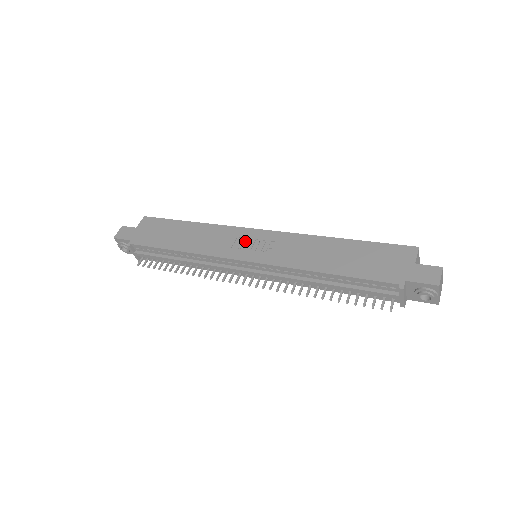
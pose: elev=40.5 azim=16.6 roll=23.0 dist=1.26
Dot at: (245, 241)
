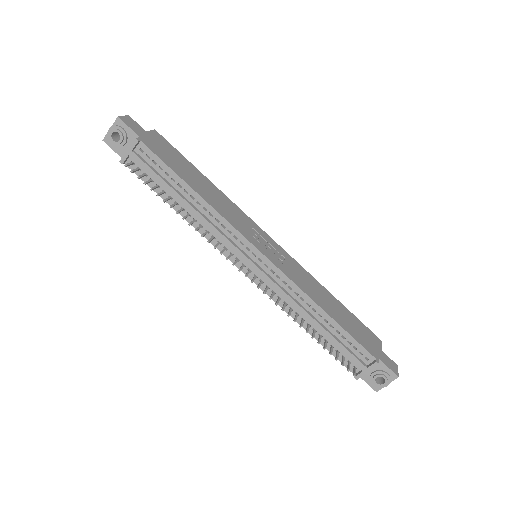
Dot at: (260, 237)
